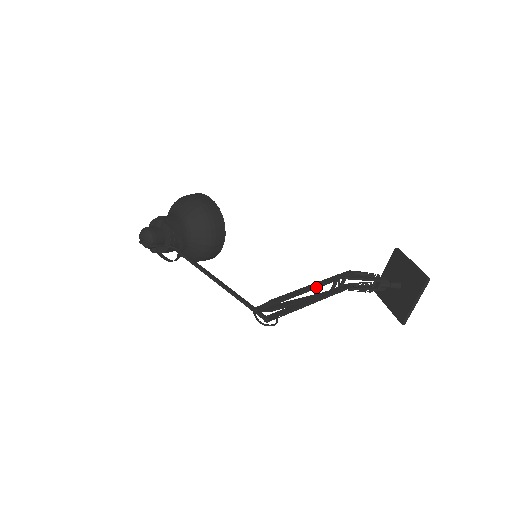
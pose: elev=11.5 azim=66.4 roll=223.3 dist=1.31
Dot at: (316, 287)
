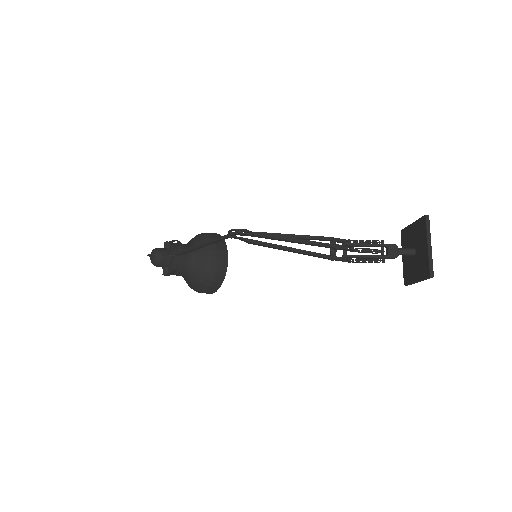
Dot at: (303, 236)
